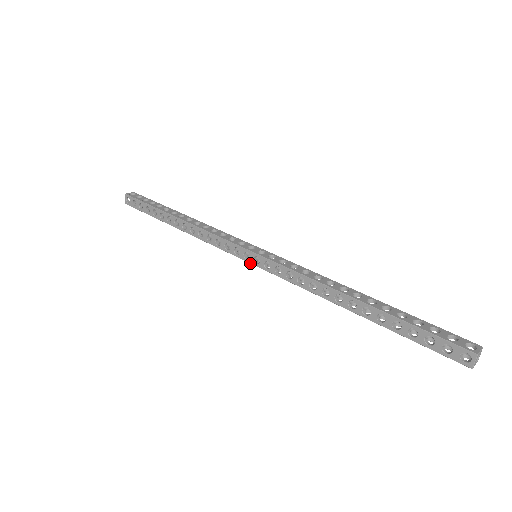
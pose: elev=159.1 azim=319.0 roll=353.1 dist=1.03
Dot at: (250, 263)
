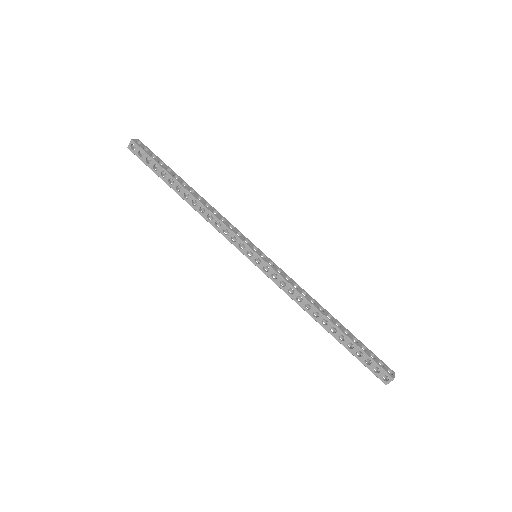
Dot at: (250, 260)
